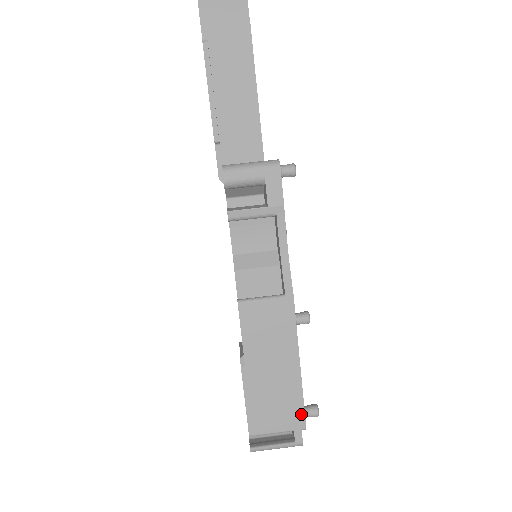
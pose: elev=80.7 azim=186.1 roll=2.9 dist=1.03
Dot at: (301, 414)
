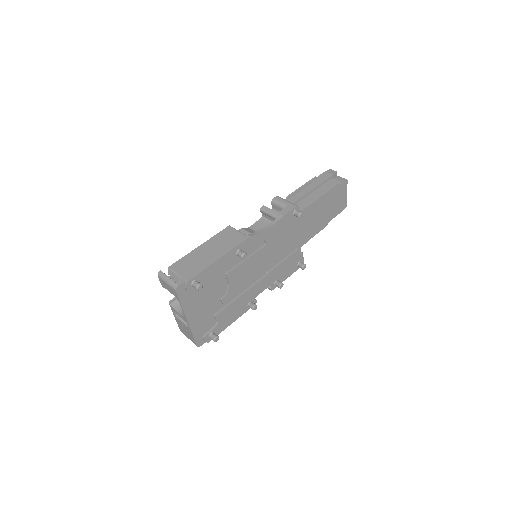
Dot at: (194, 275)
